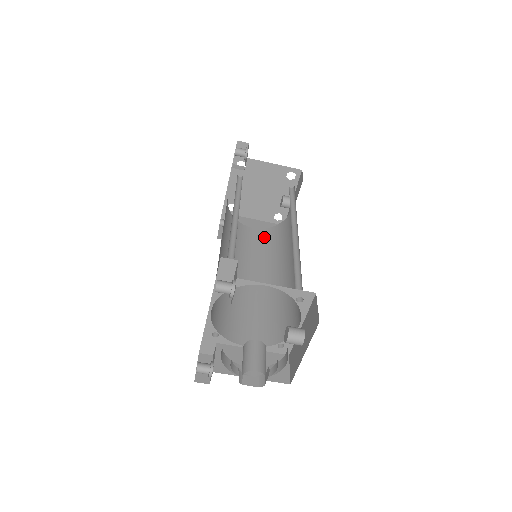
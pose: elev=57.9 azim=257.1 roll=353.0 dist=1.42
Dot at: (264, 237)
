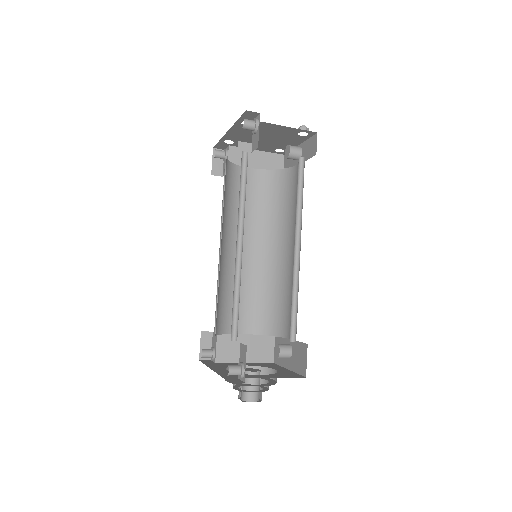
Dot at: (262, 185)
